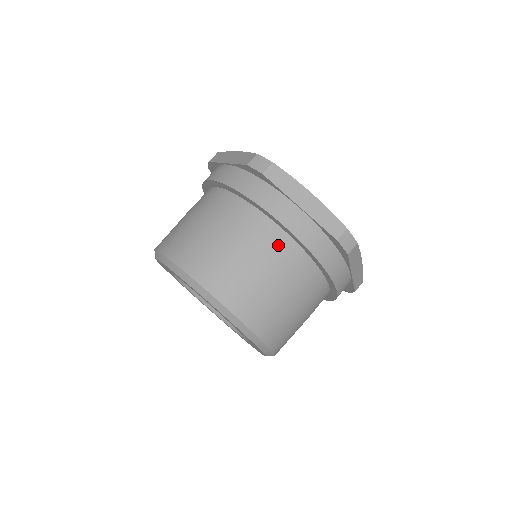
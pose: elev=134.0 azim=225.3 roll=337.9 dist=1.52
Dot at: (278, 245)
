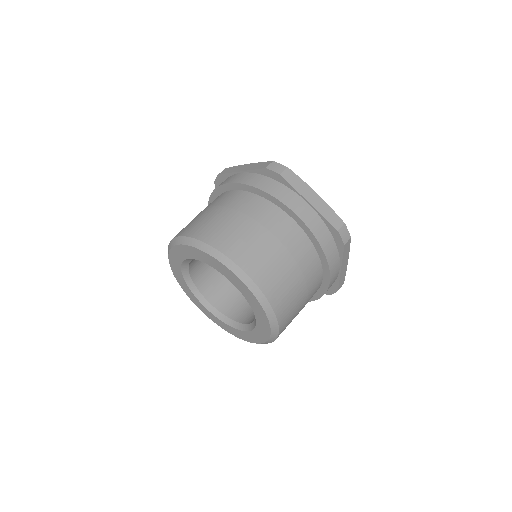
Dot at: (291, 232)
